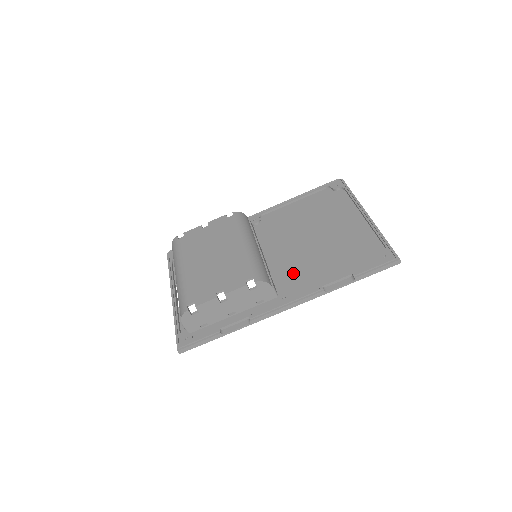
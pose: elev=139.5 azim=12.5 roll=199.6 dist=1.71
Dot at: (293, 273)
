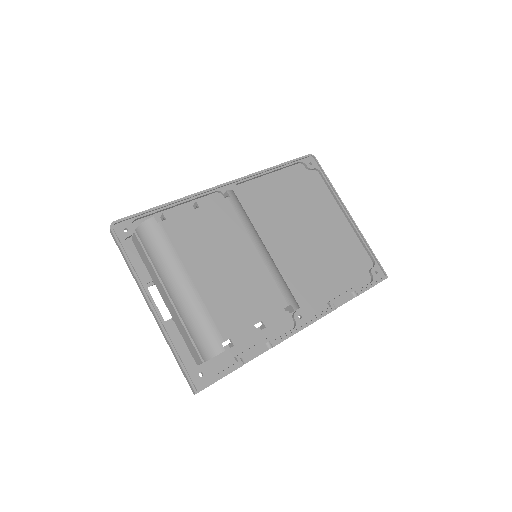
Dot at: (297, 282)
